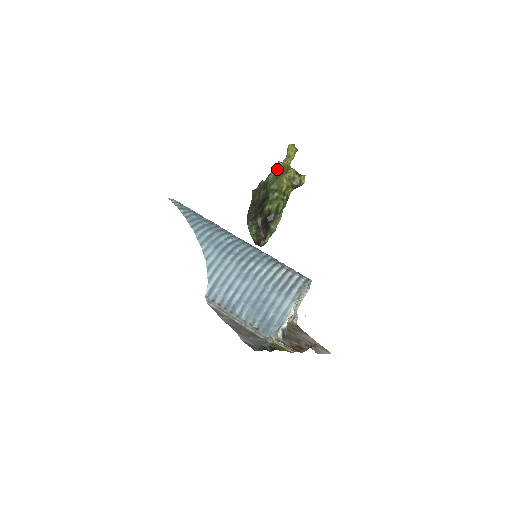
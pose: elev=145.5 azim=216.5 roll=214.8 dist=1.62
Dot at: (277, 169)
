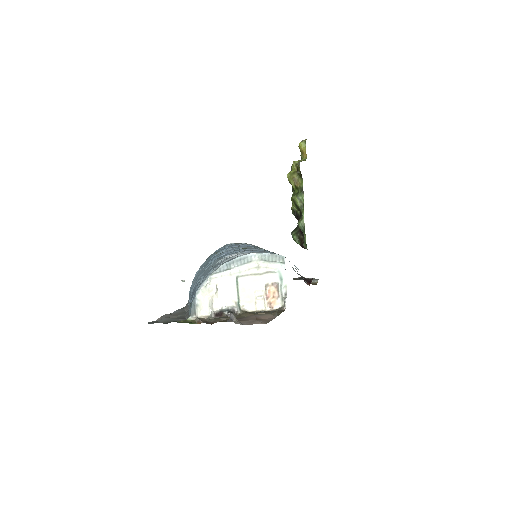
Dot at: occluded
